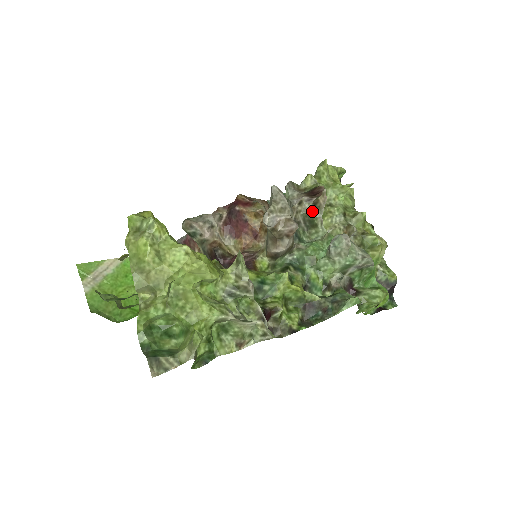
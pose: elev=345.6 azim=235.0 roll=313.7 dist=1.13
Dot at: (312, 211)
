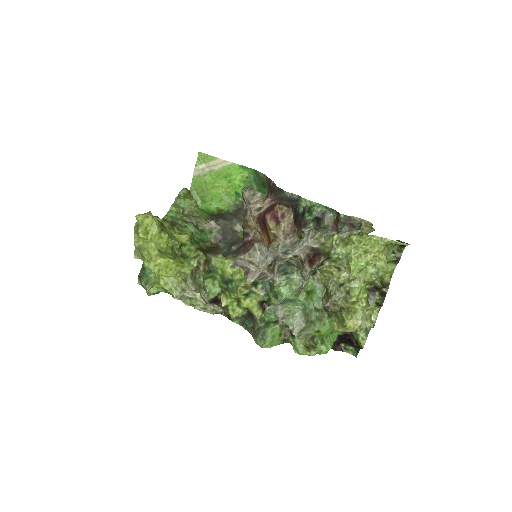
Dot at: (301, 268)
